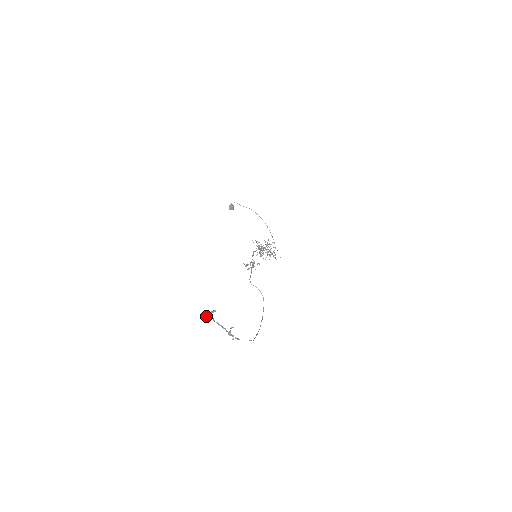
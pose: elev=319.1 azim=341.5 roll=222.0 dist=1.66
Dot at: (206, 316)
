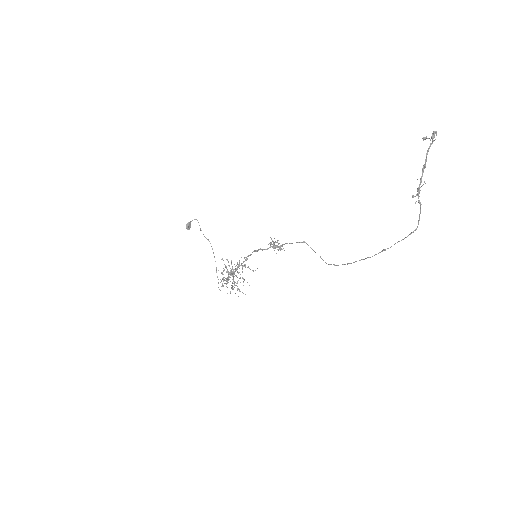
Dot at: occluded
